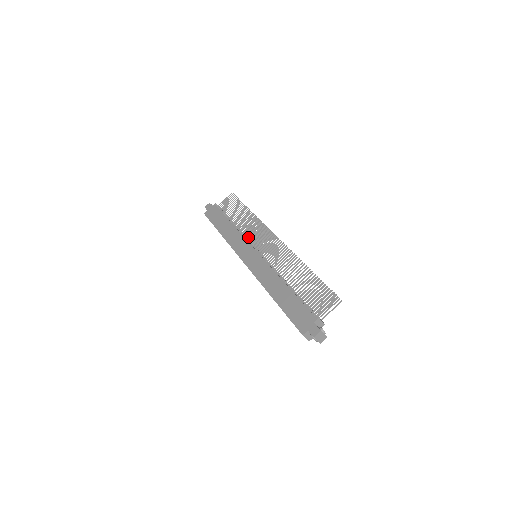
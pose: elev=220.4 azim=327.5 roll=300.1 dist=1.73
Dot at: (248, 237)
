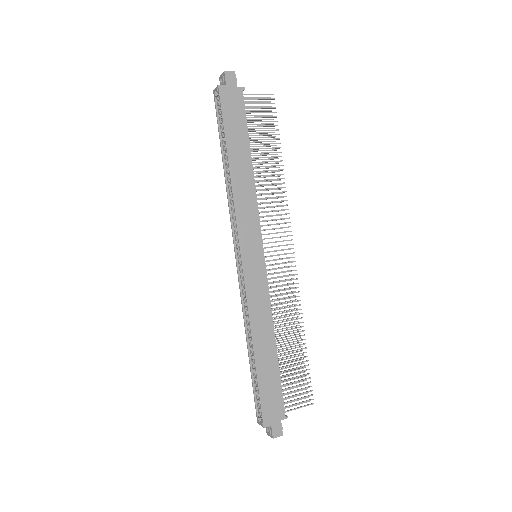
Dot at: (262, 216)
